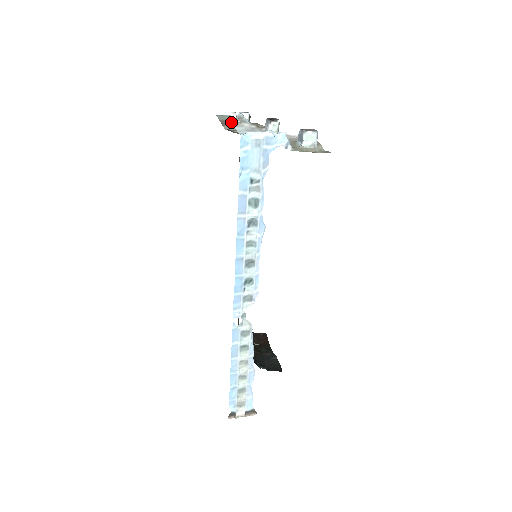
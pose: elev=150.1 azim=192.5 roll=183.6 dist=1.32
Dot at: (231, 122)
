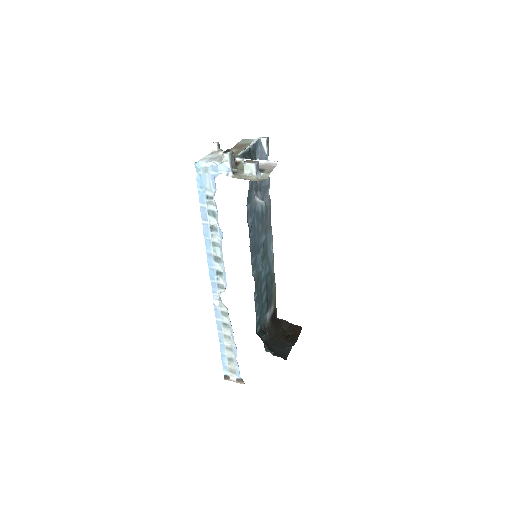
Dot at: (212, 150)
